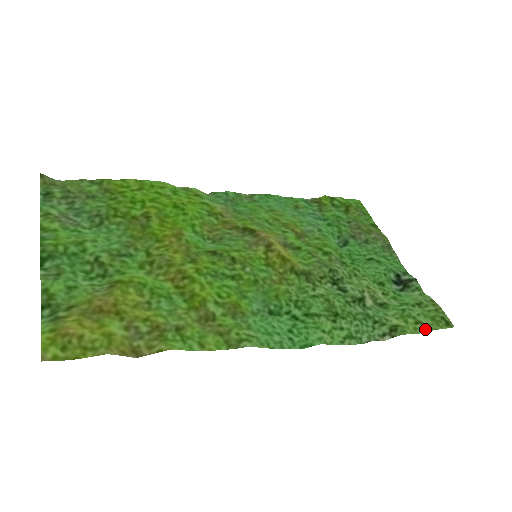
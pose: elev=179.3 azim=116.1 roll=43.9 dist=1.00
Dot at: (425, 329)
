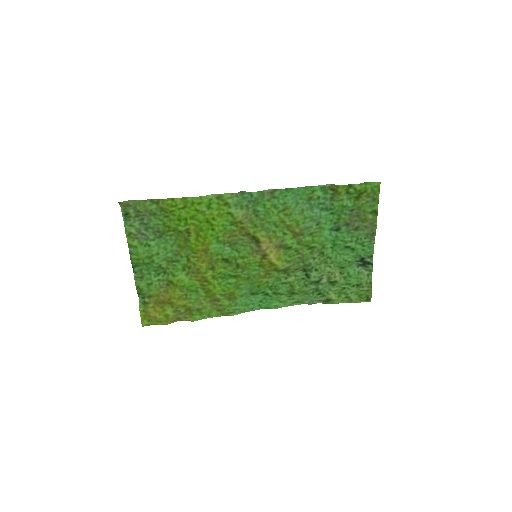
Dot at: (349, 301)
